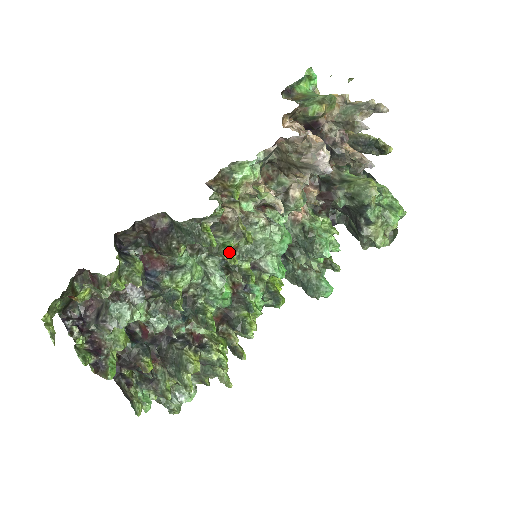
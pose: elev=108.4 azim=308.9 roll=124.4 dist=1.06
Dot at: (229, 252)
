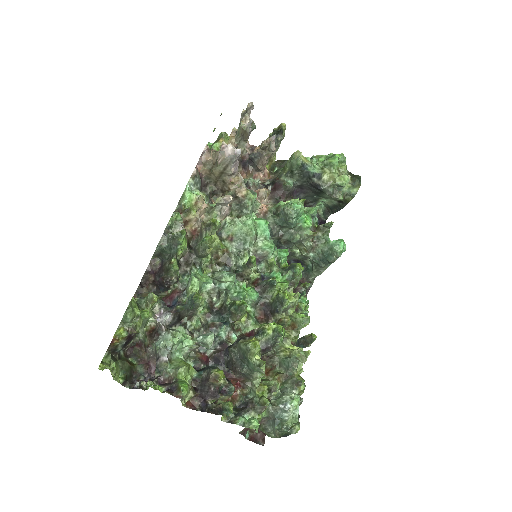
Dot at: (207, 239)
